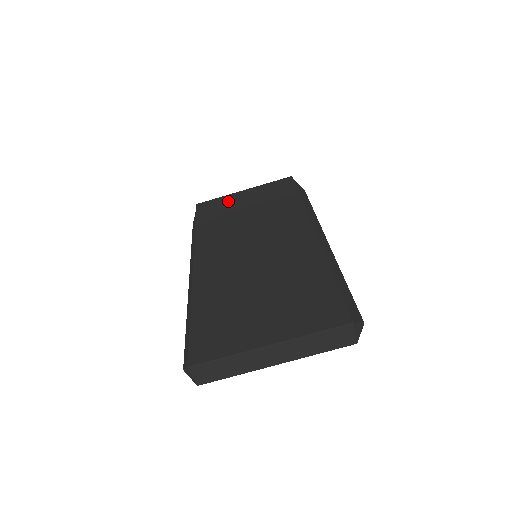
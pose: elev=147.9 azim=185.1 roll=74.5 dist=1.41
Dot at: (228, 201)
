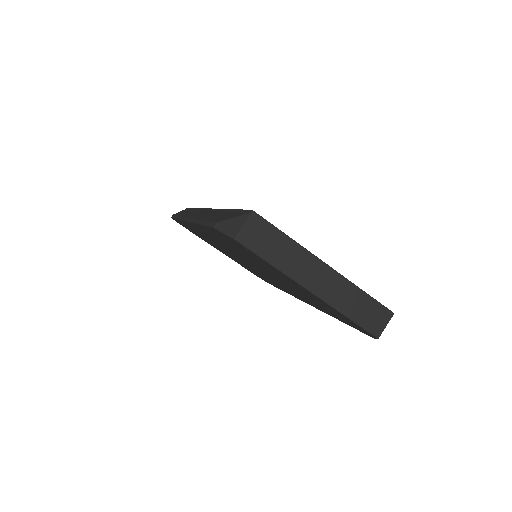
Dot at: occluded
